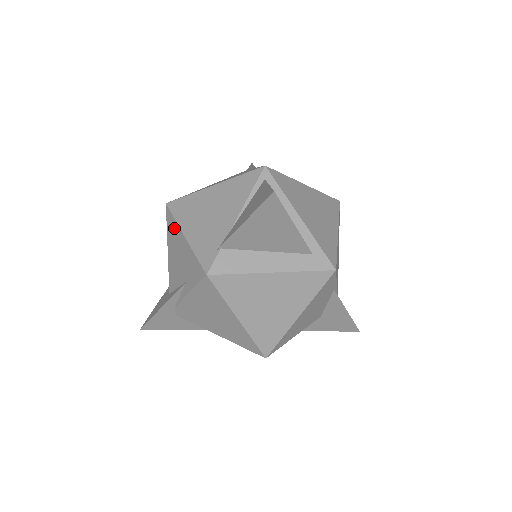
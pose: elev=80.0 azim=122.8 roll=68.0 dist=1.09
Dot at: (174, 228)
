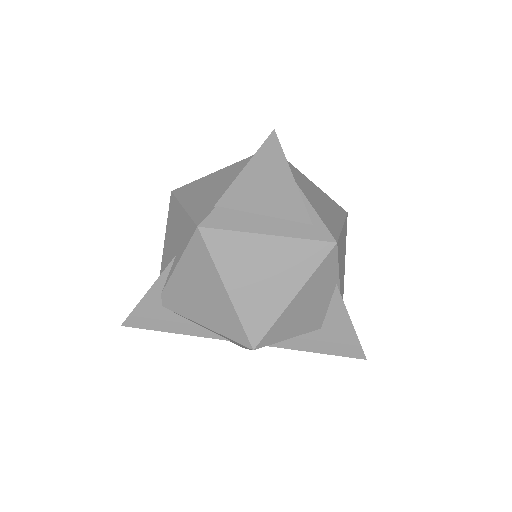
Dot at: (174, 208)
